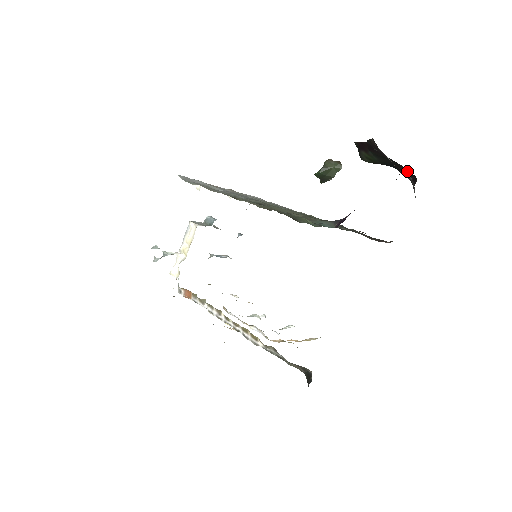
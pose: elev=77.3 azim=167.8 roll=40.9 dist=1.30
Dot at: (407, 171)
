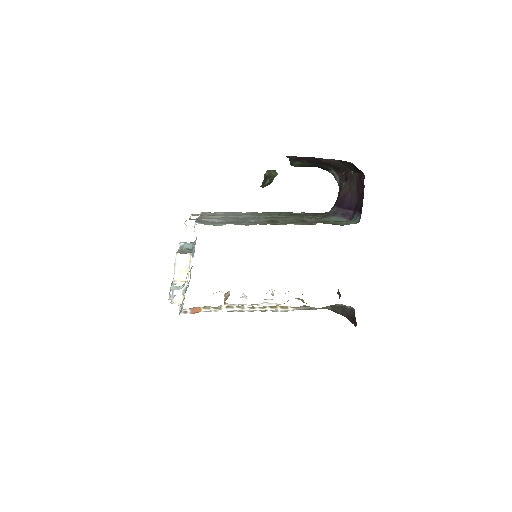
Dot at: (336, 170)
